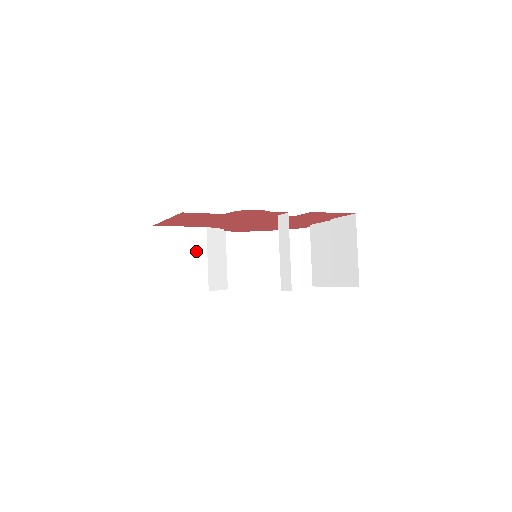
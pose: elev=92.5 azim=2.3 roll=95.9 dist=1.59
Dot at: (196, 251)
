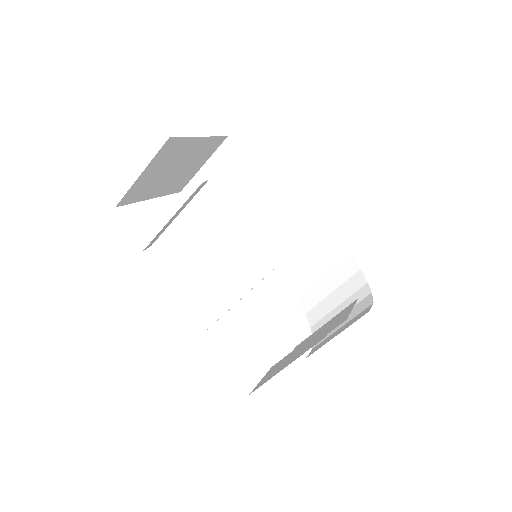
Dot at: (246, 197)
